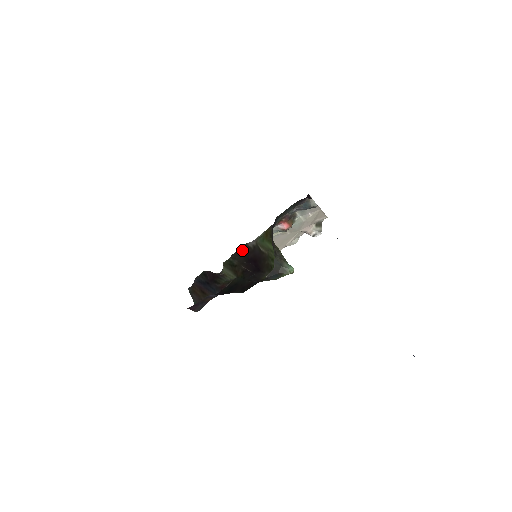
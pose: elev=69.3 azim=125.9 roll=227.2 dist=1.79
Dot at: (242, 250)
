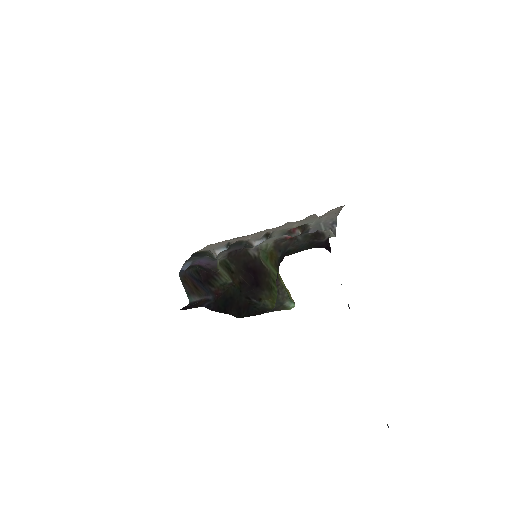
Dot at: (241, 256)
